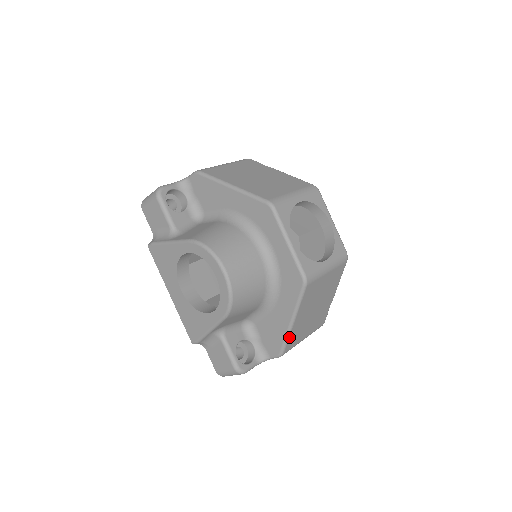
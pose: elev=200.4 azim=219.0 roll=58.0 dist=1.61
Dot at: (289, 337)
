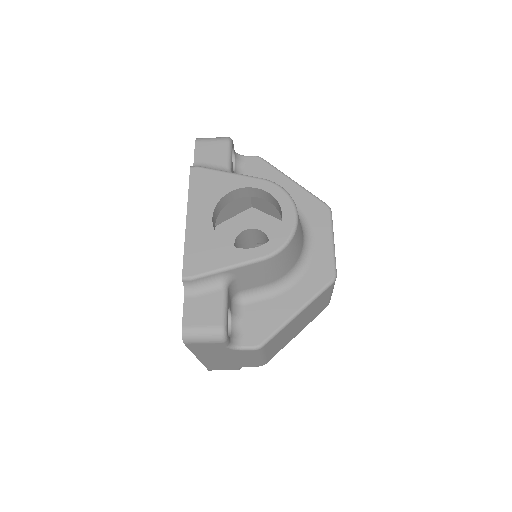
Dot at: (282, 329)
